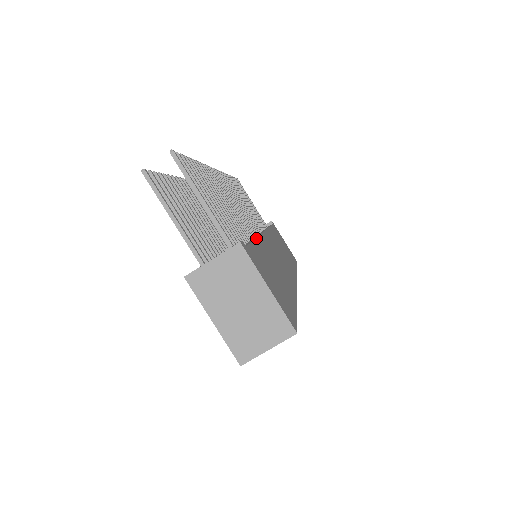
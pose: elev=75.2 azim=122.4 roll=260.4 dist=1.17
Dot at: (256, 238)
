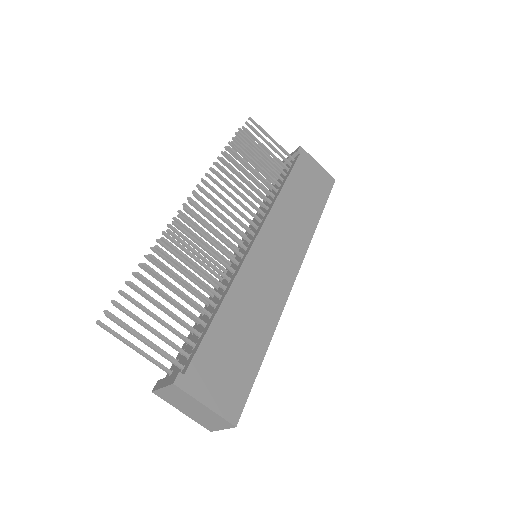
Dot at: (219, 308)
